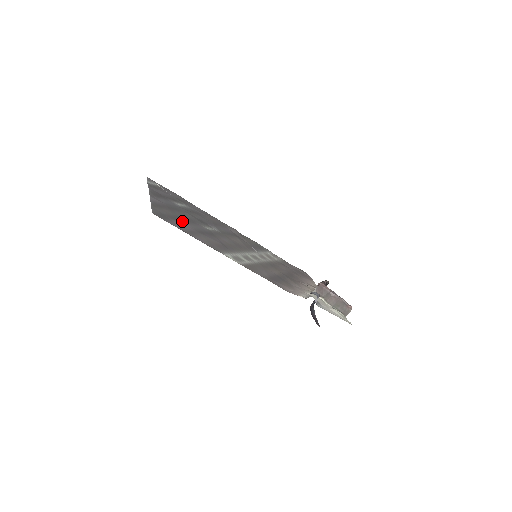
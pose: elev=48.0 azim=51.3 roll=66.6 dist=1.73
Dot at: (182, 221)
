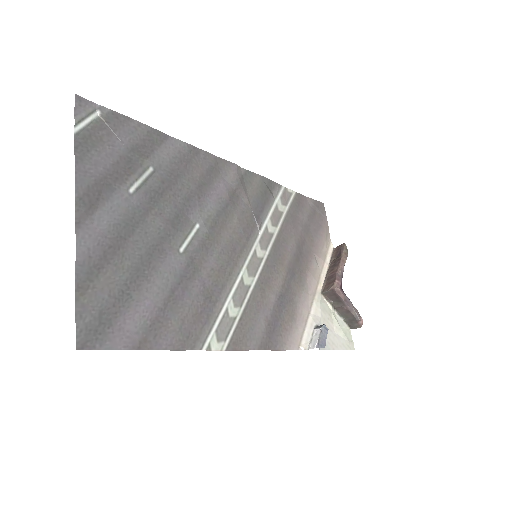
Dot at: (137, 290)
